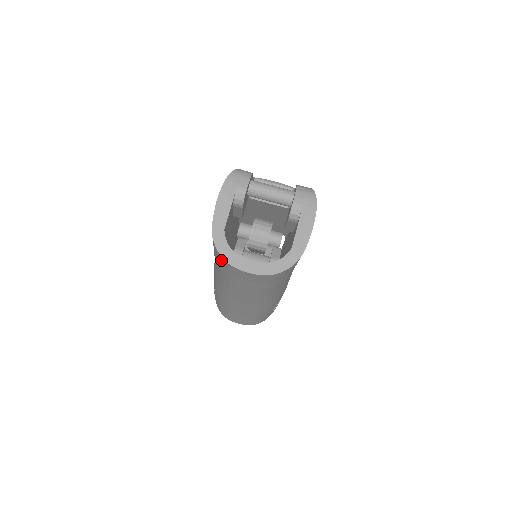
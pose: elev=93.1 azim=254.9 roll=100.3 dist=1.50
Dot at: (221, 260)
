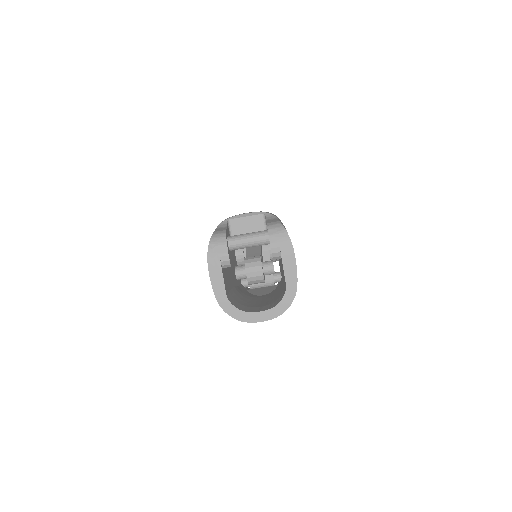
Dot at: occluded
